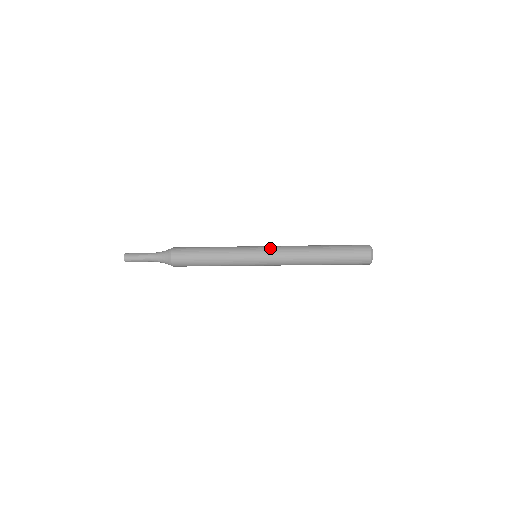
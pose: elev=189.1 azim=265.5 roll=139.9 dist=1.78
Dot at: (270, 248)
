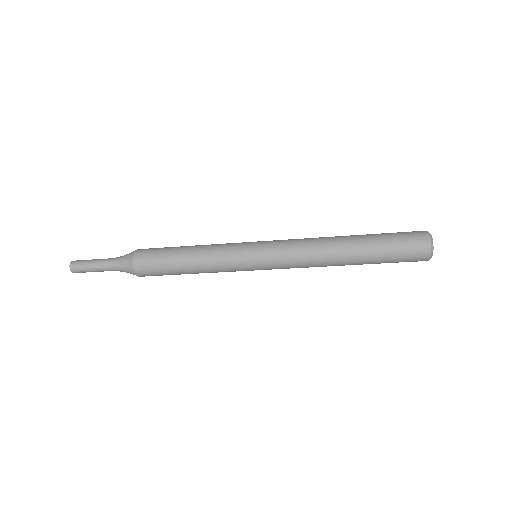
Dot at: occluded
